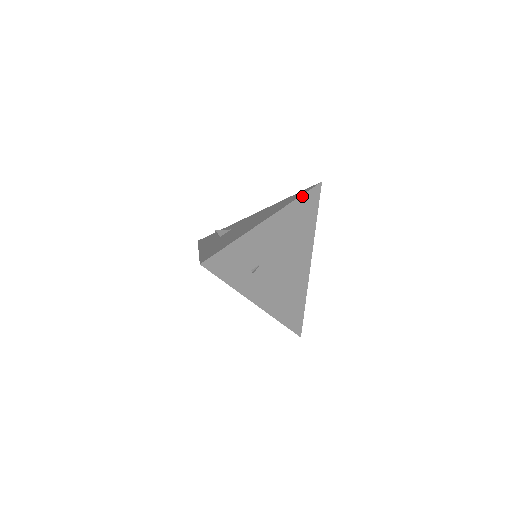
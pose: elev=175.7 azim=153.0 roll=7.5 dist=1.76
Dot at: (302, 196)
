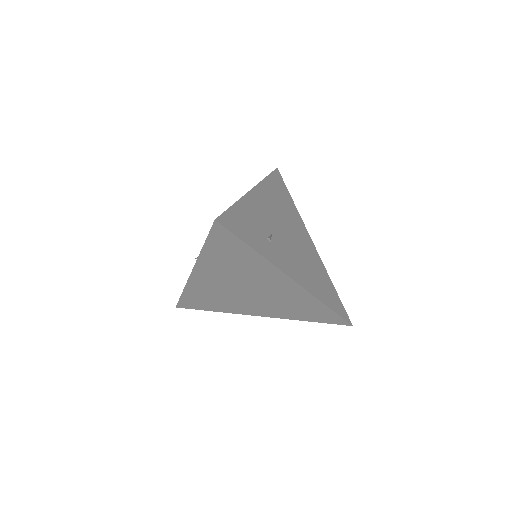
Dot at: (269, 176)
